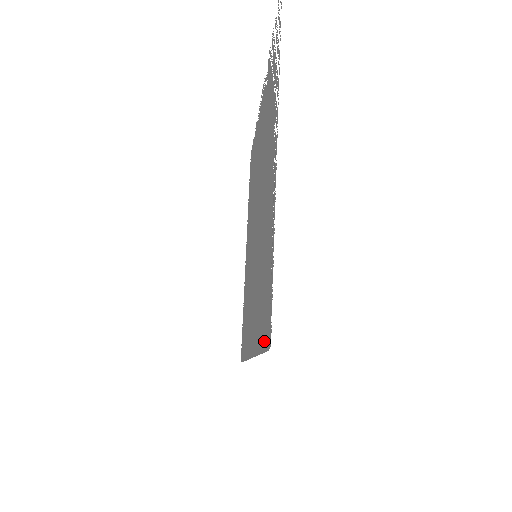
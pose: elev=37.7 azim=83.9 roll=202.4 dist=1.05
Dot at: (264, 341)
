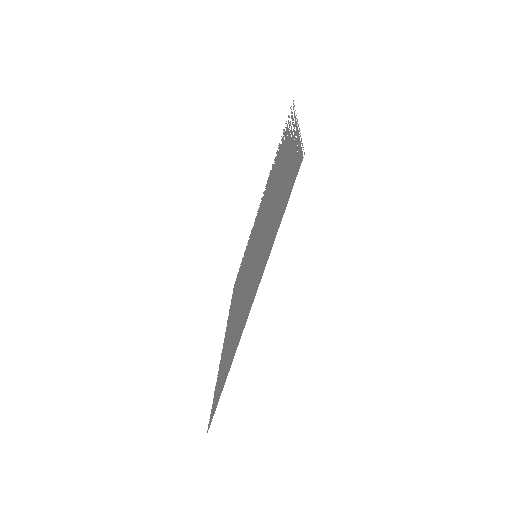
Dot at: (288, 194)
